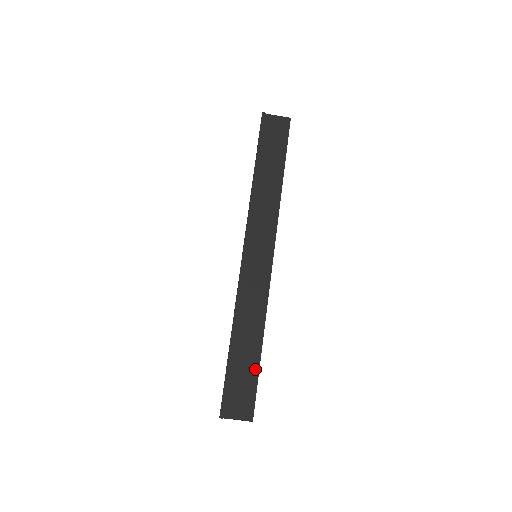
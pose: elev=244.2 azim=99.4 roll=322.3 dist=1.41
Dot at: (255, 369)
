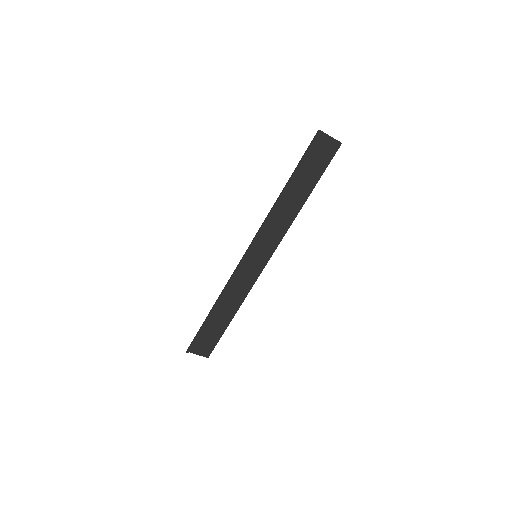
Dot at: (222, 330)
